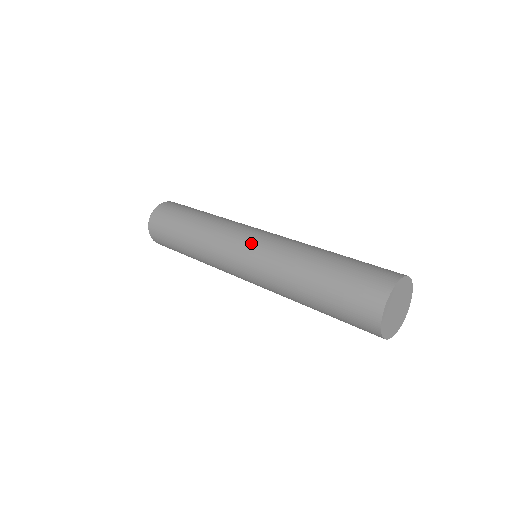
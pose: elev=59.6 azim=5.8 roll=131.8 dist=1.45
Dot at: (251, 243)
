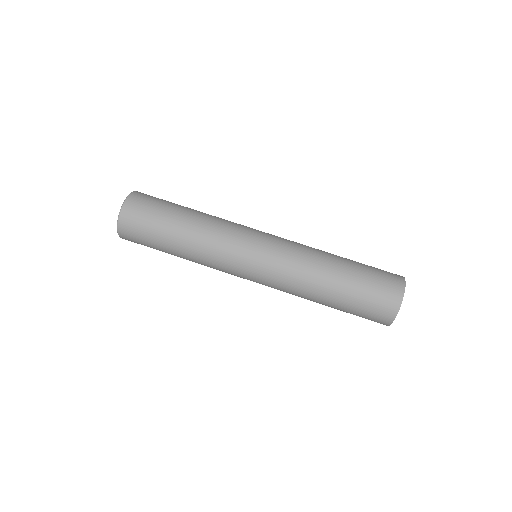
Dot at: (269, 239)
